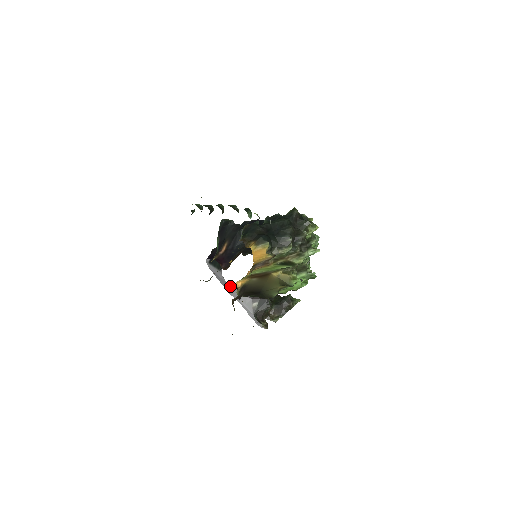
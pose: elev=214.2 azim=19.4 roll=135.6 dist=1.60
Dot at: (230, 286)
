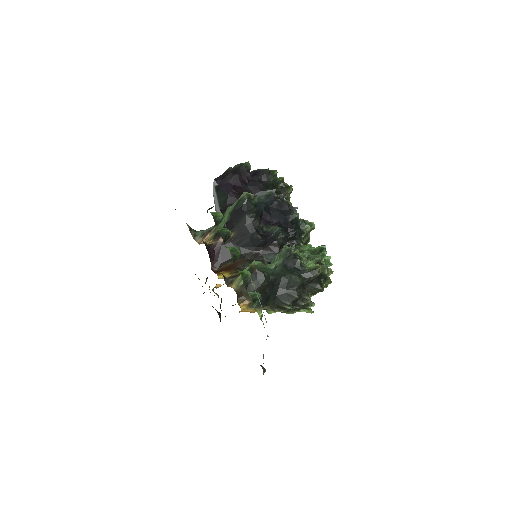
Dot at: occluded
